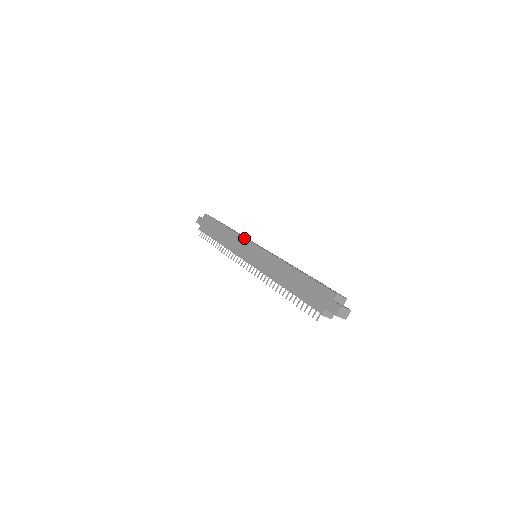
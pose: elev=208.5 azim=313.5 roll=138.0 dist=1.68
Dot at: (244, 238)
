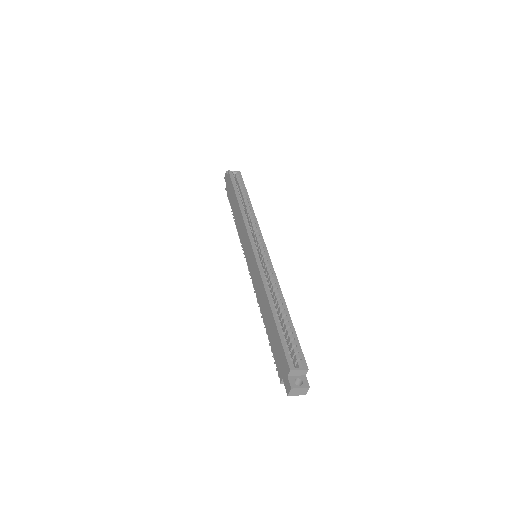
Dot at: (246, 230)
